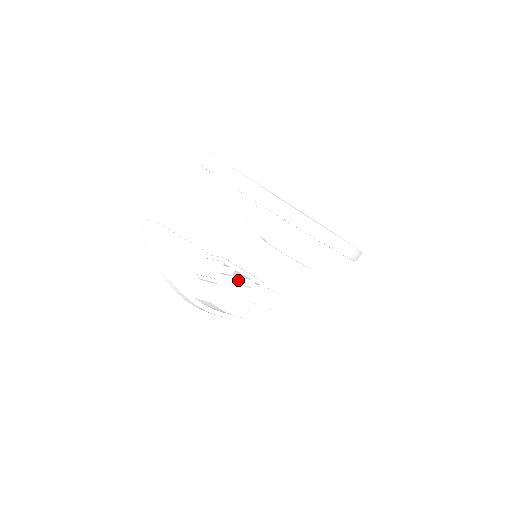
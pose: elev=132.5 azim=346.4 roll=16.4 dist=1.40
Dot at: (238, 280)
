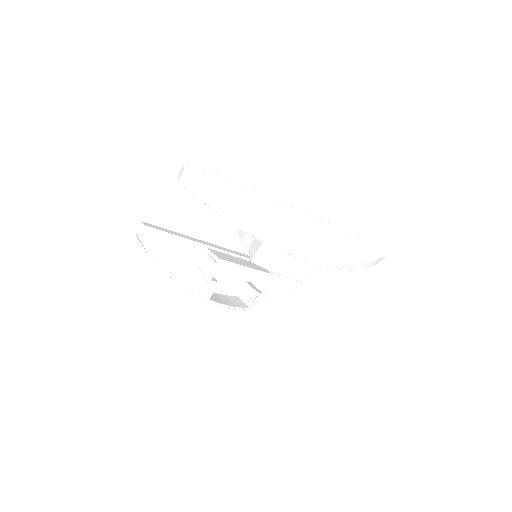
Dot at: occluded
